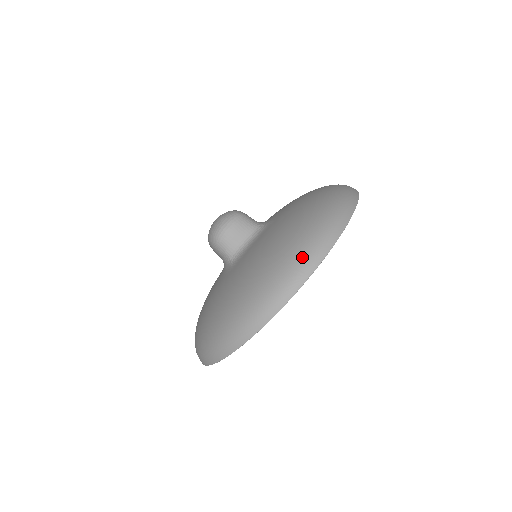
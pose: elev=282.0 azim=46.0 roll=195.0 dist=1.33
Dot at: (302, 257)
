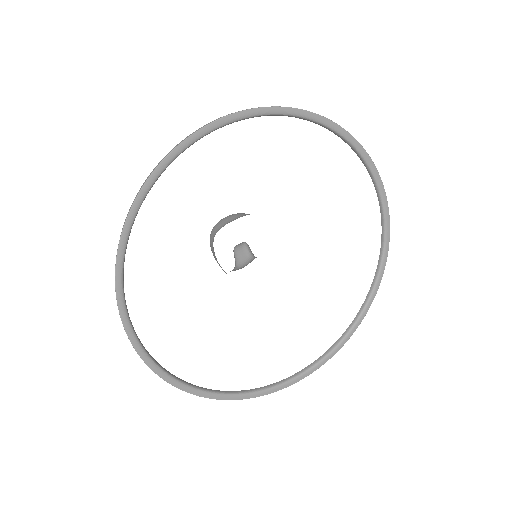
Dot at: occluded
